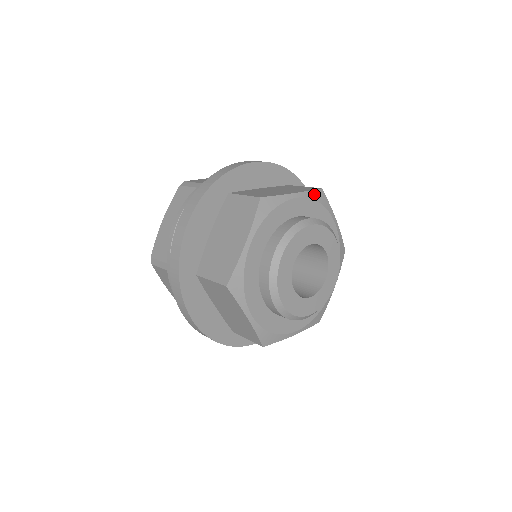
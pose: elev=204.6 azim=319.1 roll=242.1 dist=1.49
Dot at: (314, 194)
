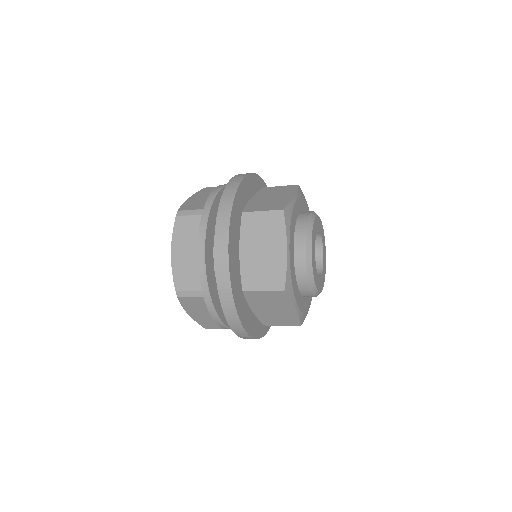
Dot at: (299, 192)
